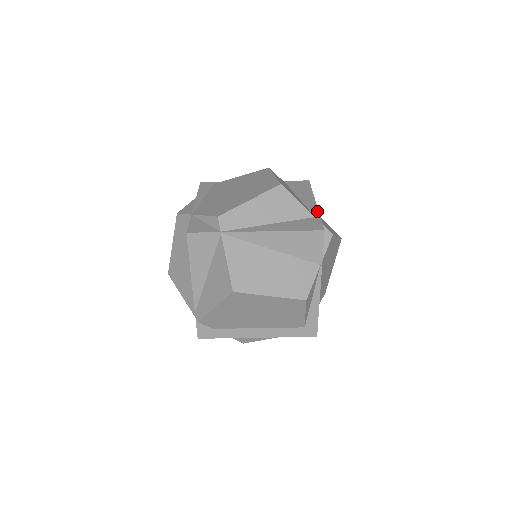
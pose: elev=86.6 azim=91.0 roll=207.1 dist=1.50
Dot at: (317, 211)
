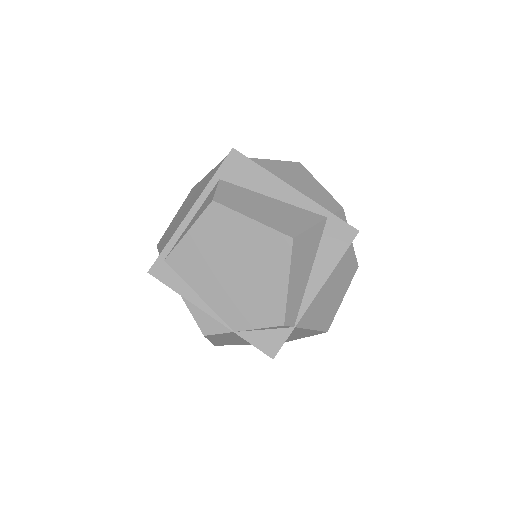
Dot at: (317, 205)
